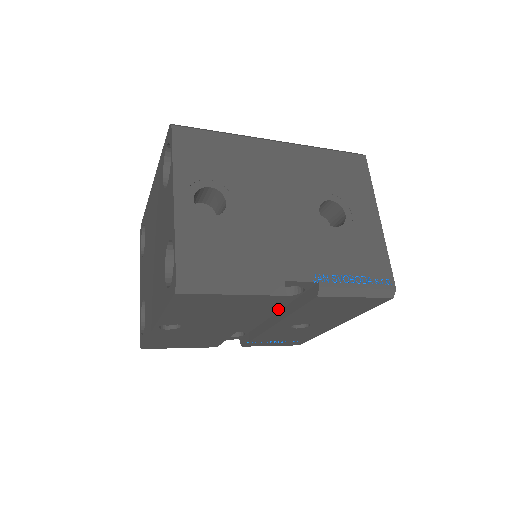
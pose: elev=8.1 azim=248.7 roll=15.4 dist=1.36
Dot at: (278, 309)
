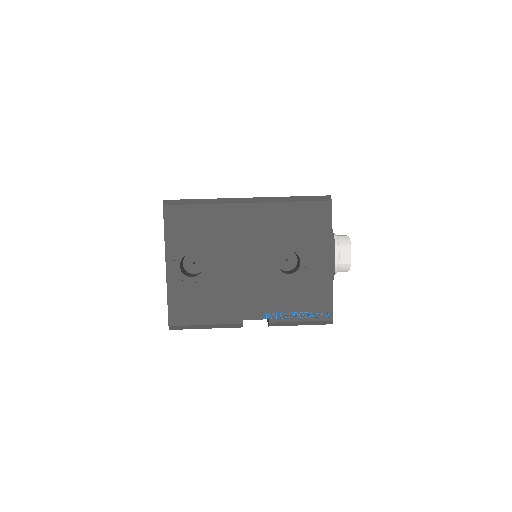
Dot at: occluded
